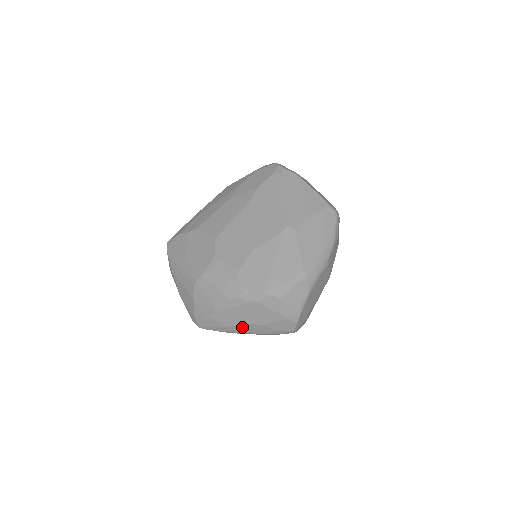
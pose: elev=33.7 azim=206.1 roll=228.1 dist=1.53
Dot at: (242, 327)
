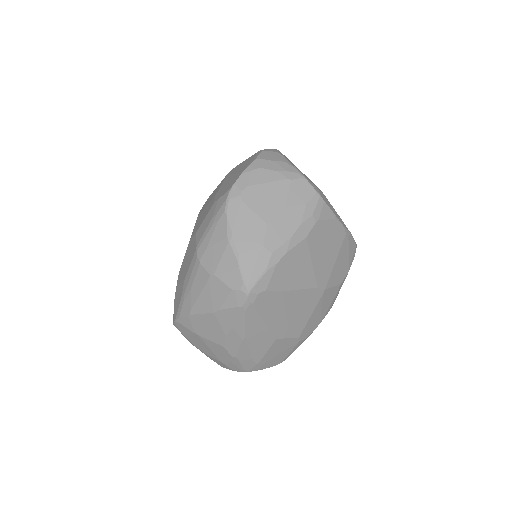
Dot at: (273, 234)
